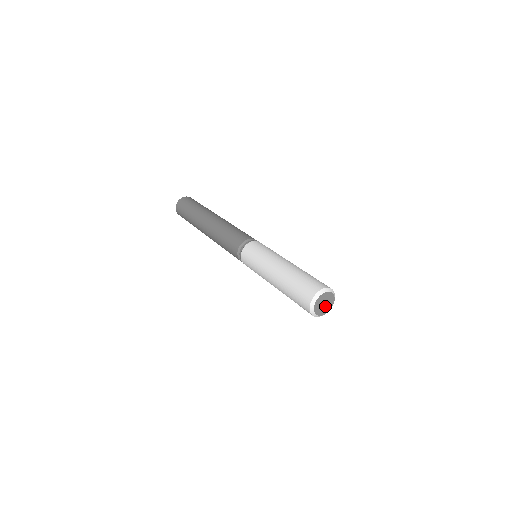
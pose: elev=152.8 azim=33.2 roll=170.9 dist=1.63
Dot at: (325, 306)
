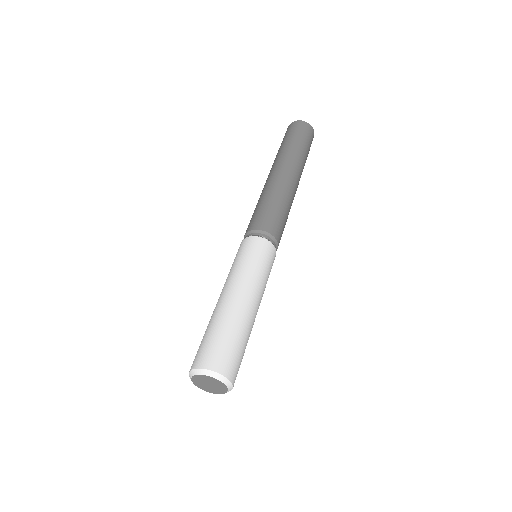
Dot at: (212, 387)
